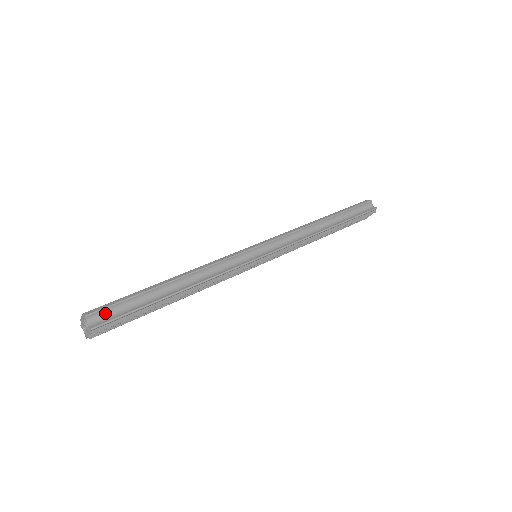
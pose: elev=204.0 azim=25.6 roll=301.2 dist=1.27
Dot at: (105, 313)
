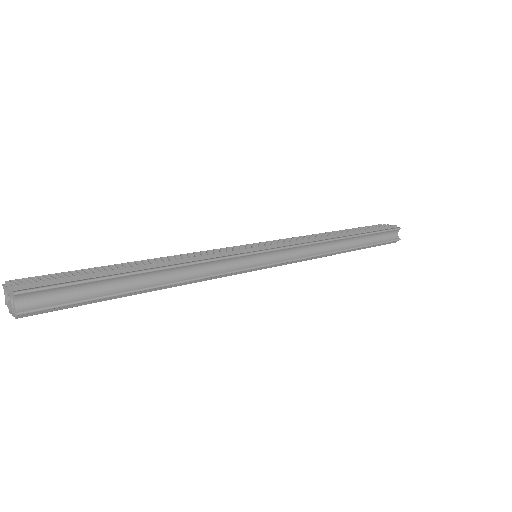
Dot at: (44, 294)
